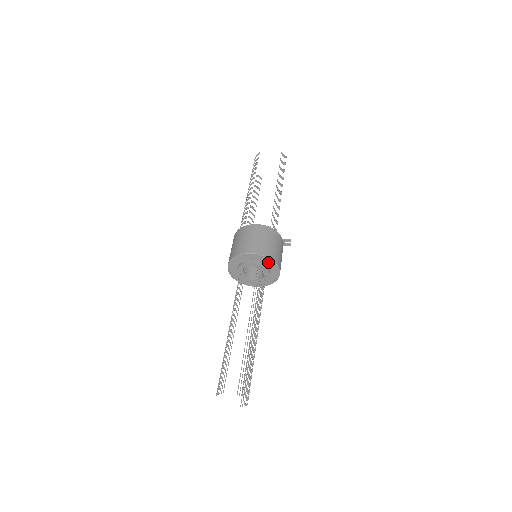
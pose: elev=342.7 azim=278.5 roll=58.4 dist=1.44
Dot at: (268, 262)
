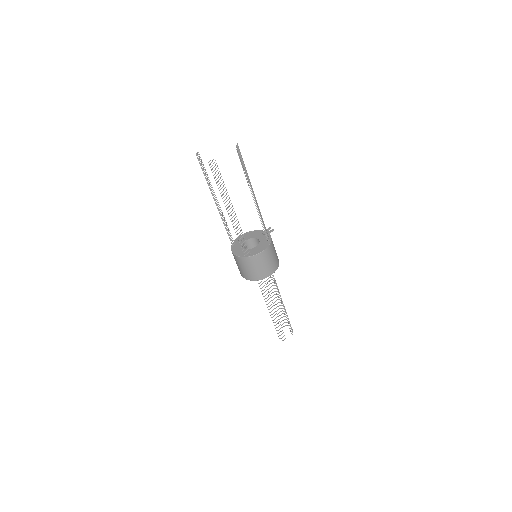
Dot at: occluded
